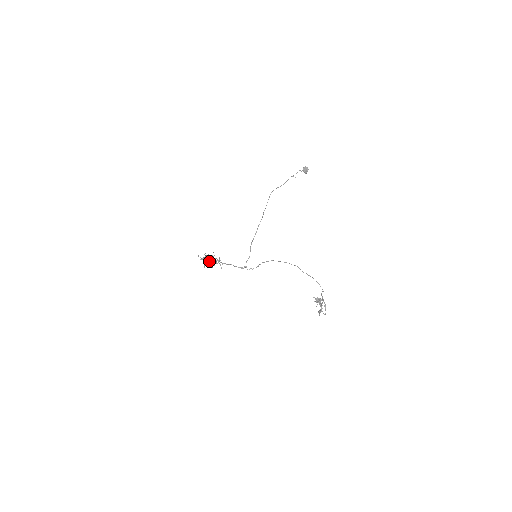
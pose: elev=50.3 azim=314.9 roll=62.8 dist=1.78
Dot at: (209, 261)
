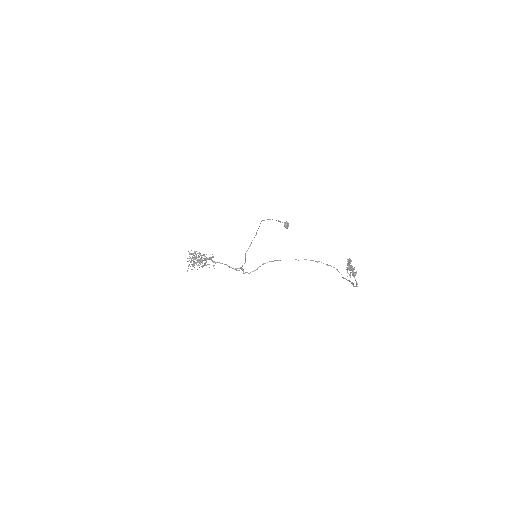
Dot at: (197, 261)
